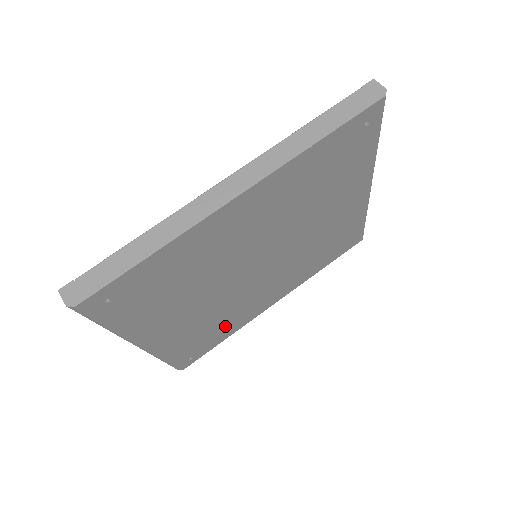
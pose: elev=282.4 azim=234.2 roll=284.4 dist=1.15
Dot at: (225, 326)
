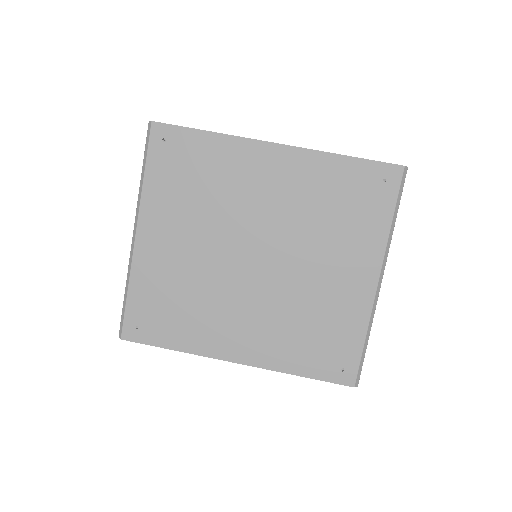
Dot at: (186, 320)
